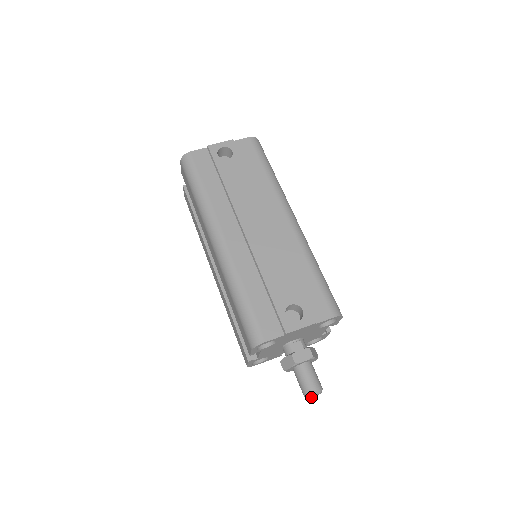
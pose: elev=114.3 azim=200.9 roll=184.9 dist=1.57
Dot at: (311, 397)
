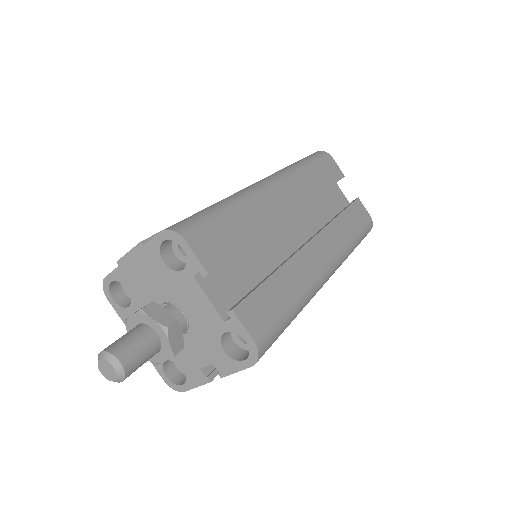
Dot at: (108, 375)
